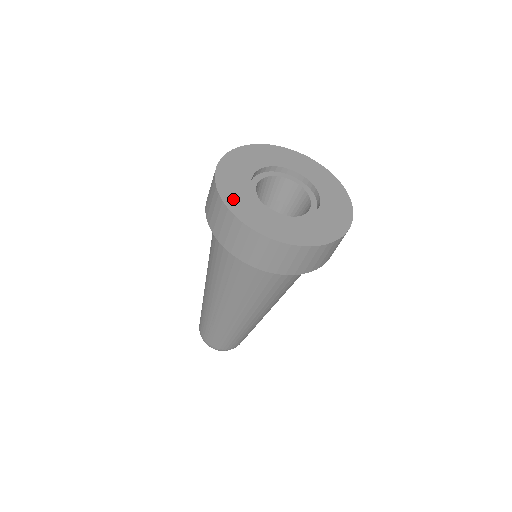
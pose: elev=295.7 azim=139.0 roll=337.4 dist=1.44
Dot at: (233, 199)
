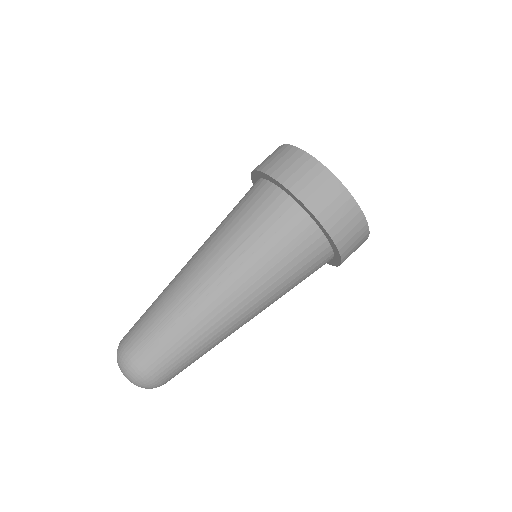
Dot at: occluded
